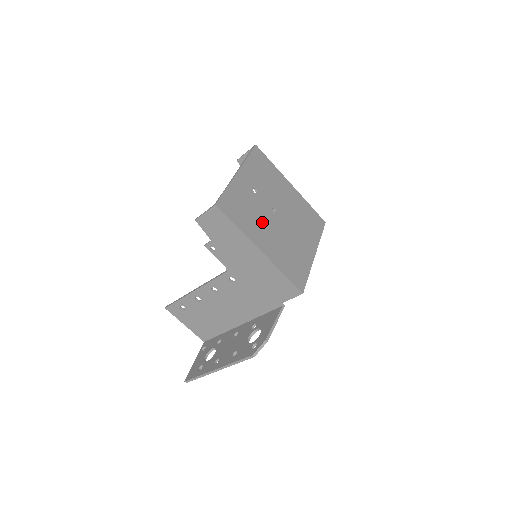
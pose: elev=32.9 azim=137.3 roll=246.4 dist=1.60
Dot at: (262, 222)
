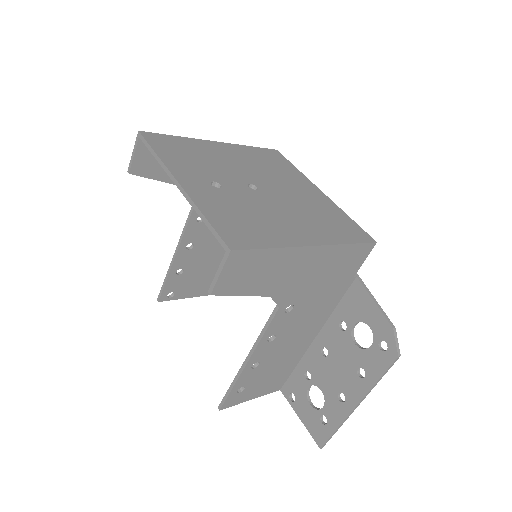
Dot at: (269, 213)
